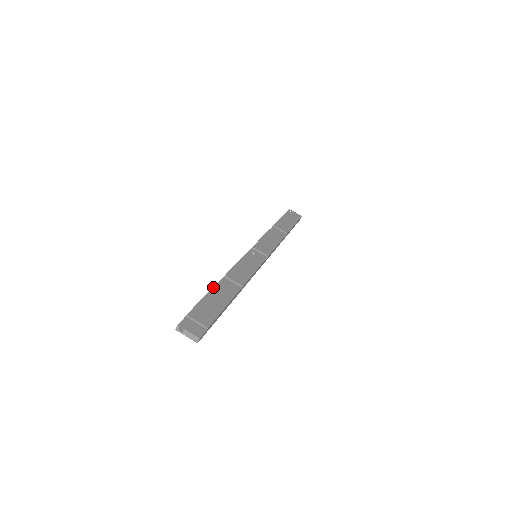
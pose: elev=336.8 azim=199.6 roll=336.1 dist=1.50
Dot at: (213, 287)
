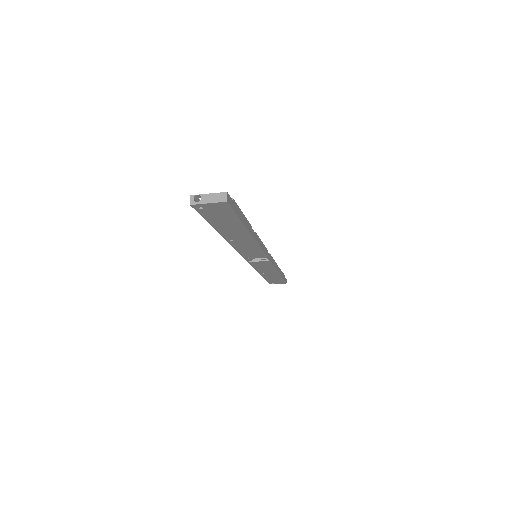
Dot at: occluded
